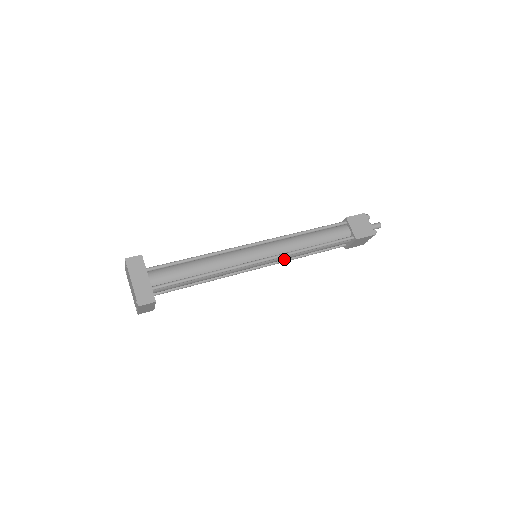
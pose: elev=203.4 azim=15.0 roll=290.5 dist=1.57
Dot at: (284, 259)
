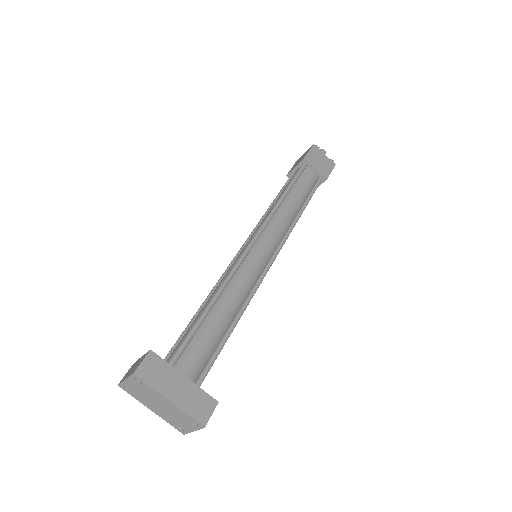
Dot at: occluded
